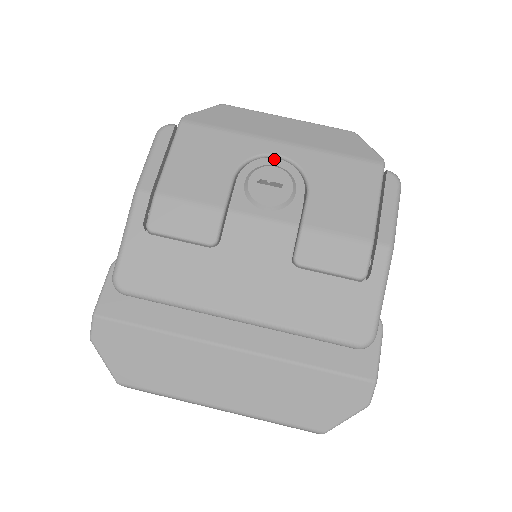
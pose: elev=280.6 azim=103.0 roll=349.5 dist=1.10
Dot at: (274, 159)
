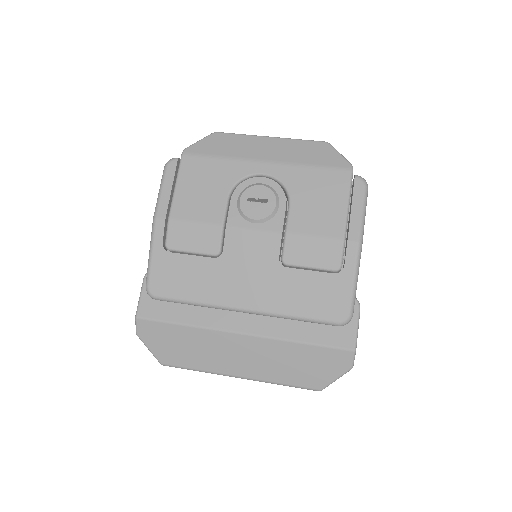
Dot at: (260, 178)
